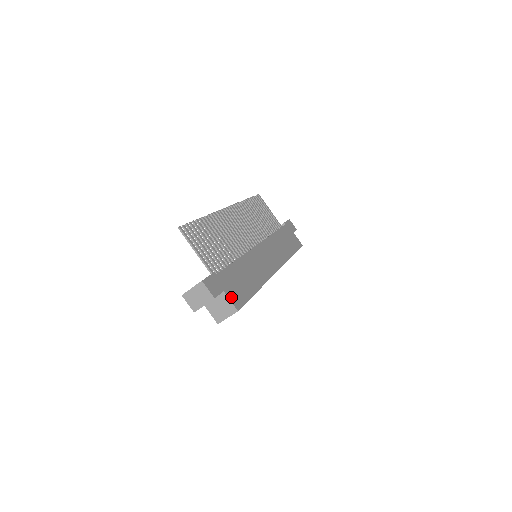
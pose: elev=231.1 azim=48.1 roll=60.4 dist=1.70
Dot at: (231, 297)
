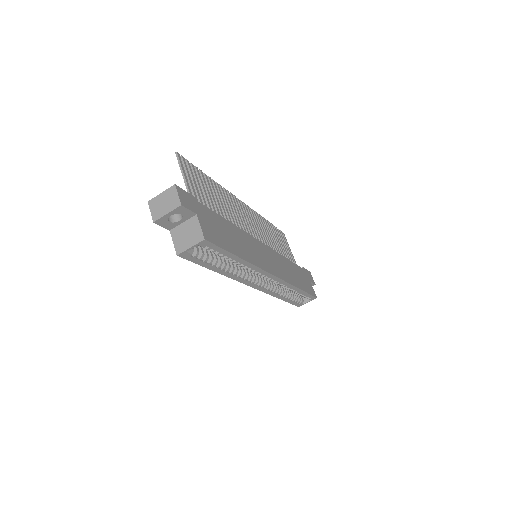
Dot at: (203, 226)
